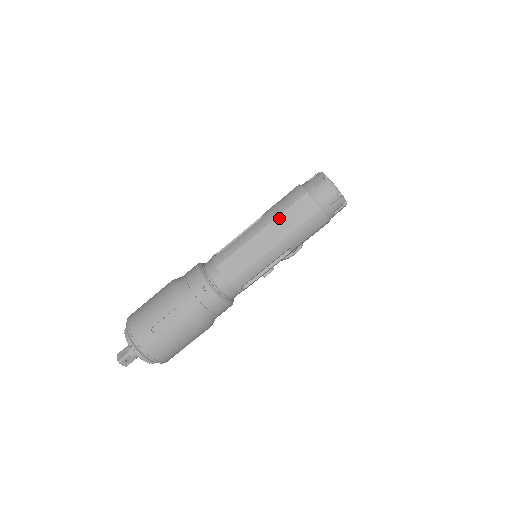
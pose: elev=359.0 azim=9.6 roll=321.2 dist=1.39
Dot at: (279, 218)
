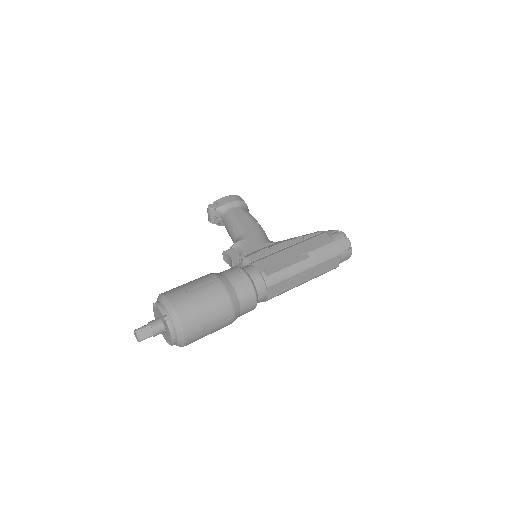
Dot at: (319, 265)
